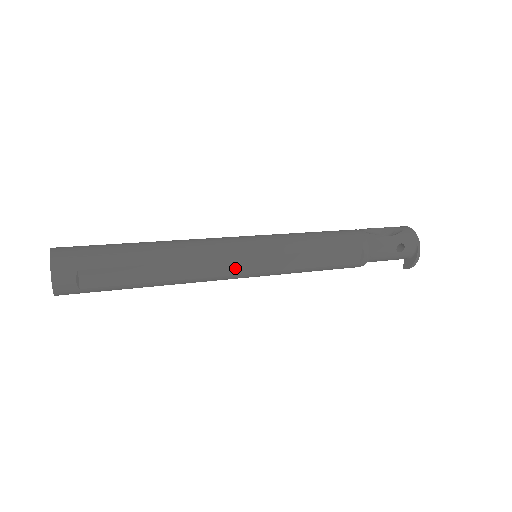
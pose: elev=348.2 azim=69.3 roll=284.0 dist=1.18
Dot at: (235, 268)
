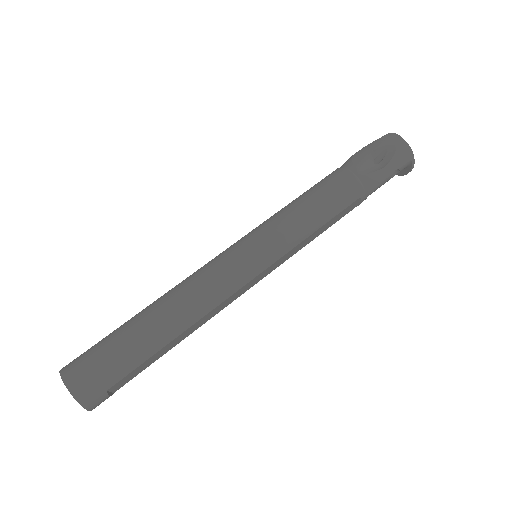
Dot at: (245, 289)
